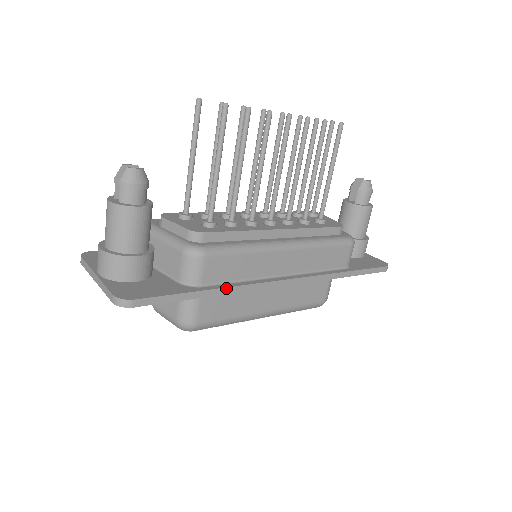
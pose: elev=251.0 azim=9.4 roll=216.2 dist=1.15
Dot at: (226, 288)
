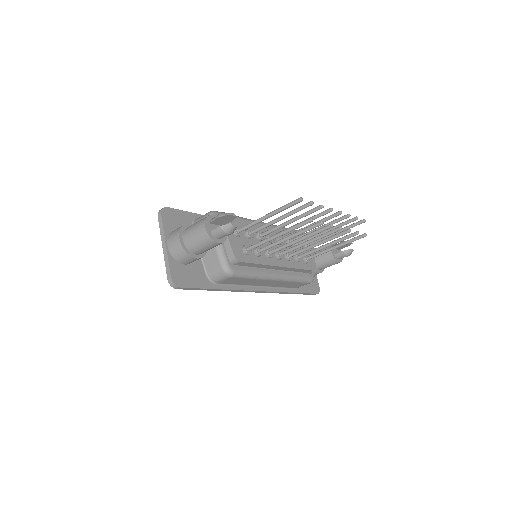
Dot at: (228, 290)
